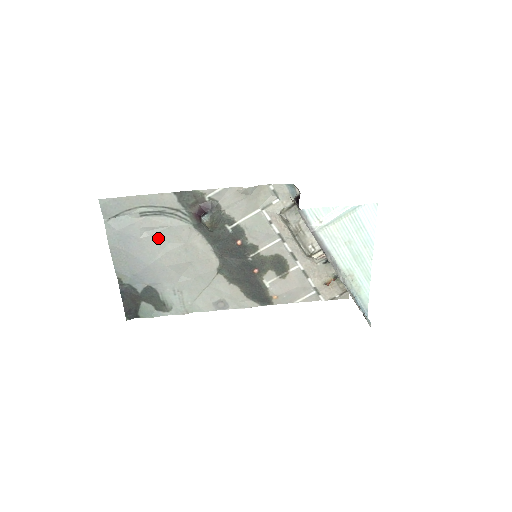
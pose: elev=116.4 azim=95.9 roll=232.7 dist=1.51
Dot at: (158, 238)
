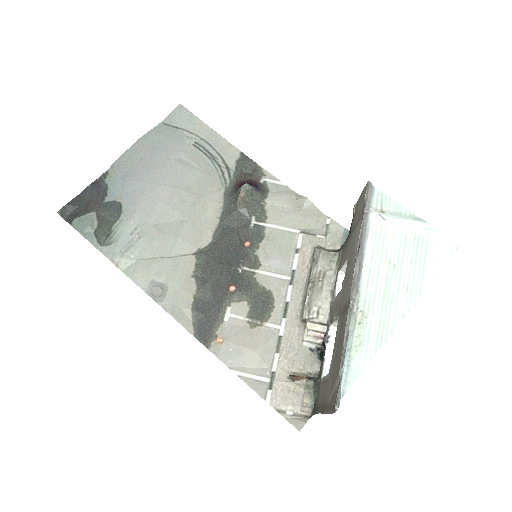
Dot at: (184, 172)
